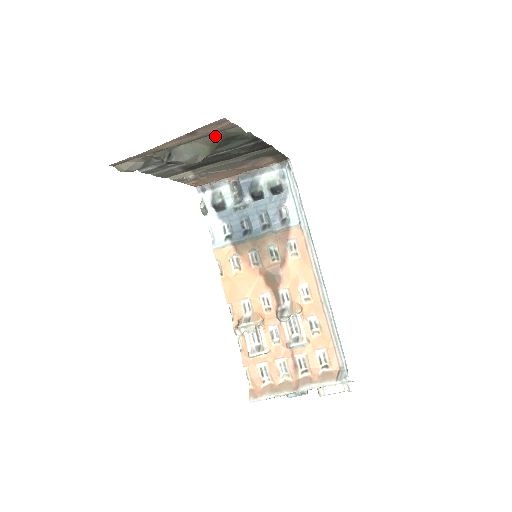
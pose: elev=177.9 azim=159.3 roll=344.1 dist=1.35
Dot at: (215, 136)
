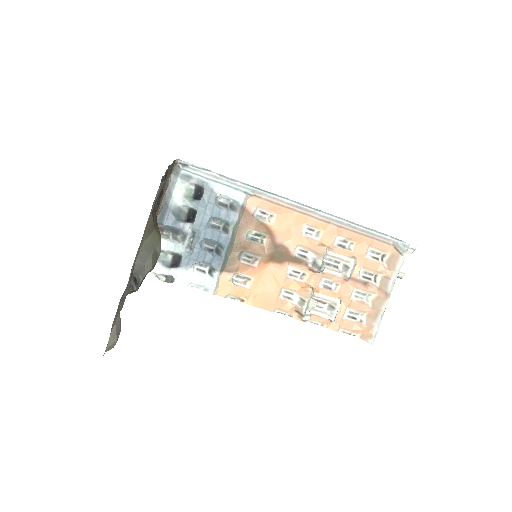
Dot at: (151, 216)
